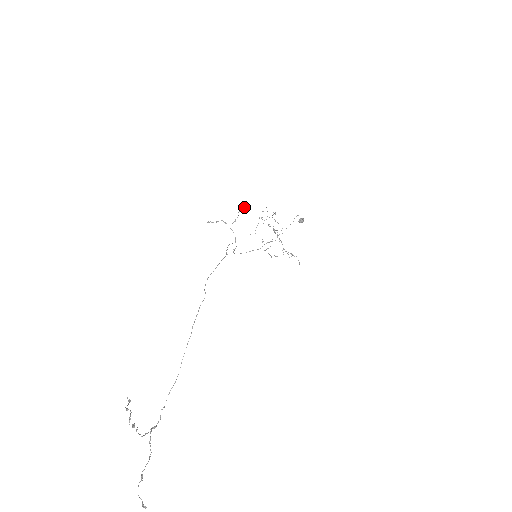
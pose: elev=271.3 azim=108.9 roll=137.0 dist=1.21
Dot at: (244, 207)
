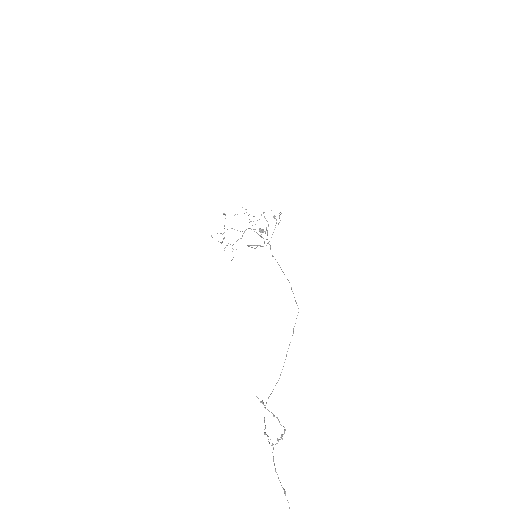
Dot at: (280, 212)
